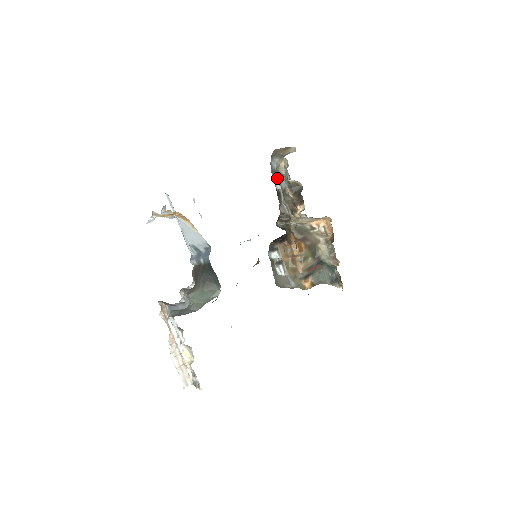
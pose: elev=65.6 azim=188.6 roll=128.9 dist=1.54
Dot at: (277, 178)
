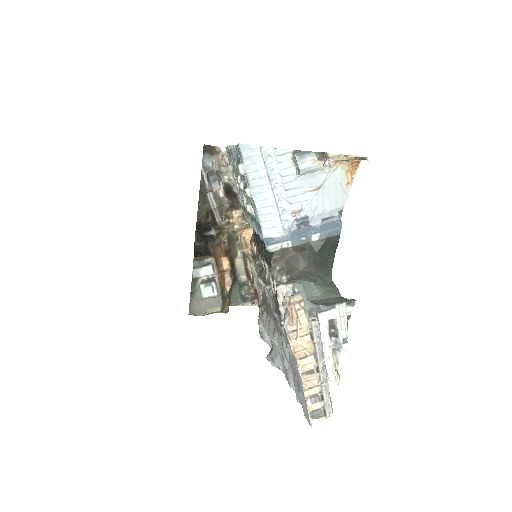
Dot at: (210, 177)
